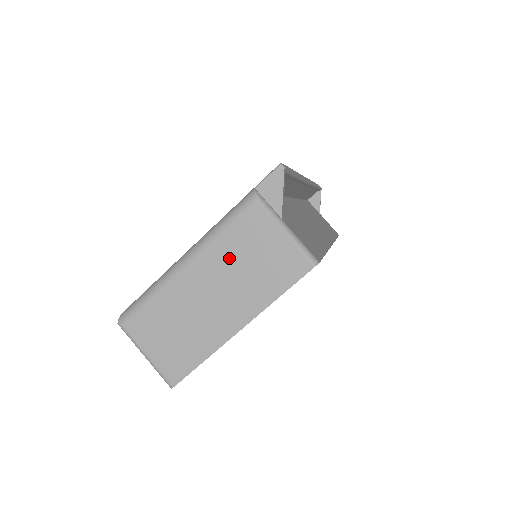
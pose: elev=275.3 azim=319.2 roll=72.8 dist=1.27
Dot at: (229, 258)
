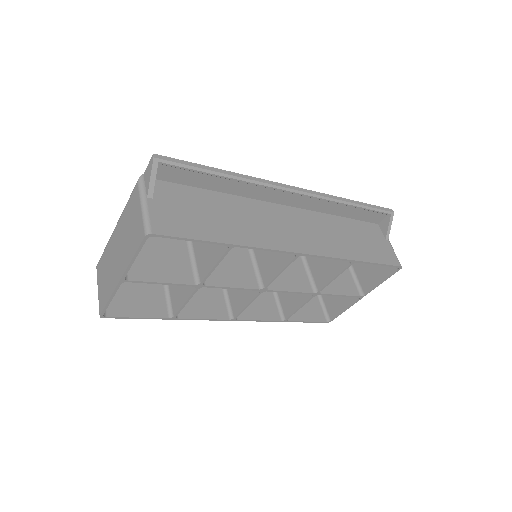
Dot at: (125, 225)
